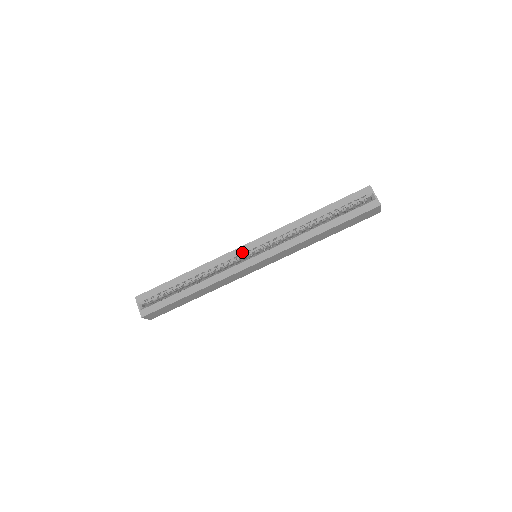
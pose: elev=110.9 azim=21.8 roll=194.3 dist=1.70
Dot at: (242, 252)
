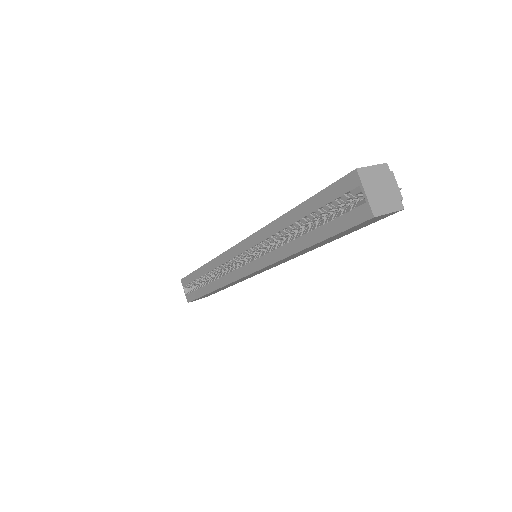
Dot at: (233, 256)
